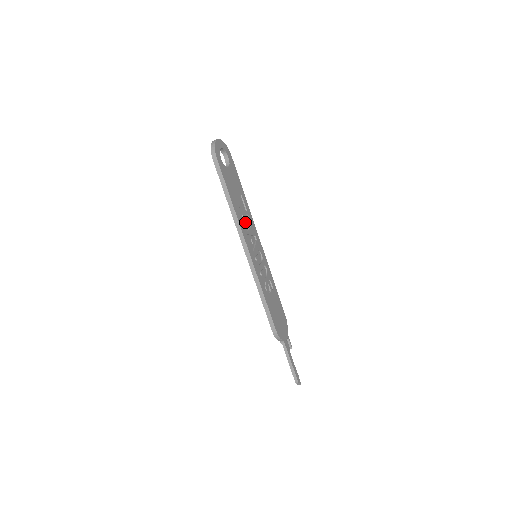
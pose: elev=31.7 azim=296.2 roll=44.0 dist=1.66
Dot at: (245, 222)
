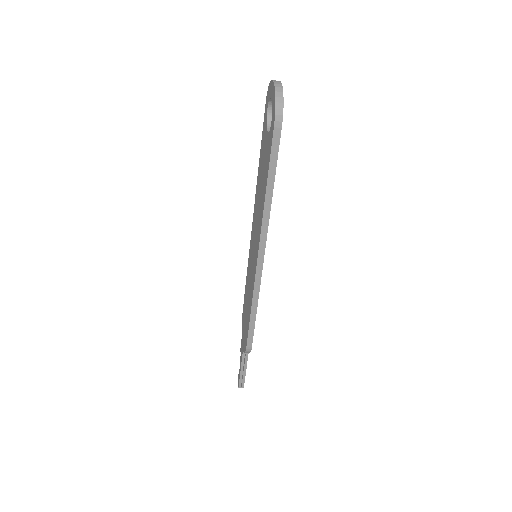
Dot at: occluded
